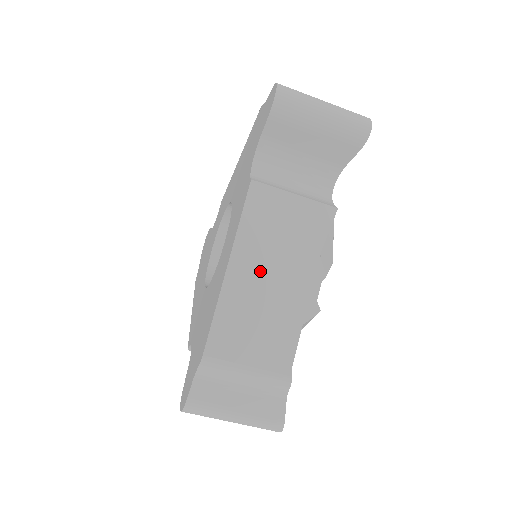
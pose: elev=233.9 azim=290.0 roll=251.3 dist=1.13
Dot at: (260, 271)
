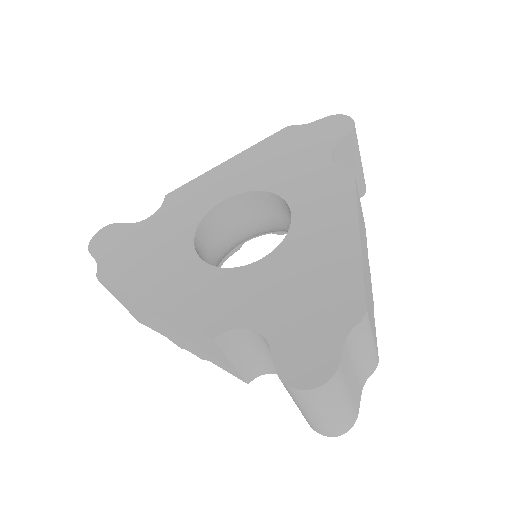
Dot at: (364, 250)
